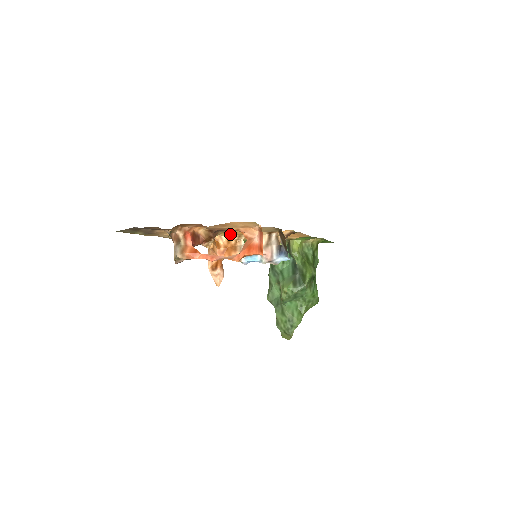
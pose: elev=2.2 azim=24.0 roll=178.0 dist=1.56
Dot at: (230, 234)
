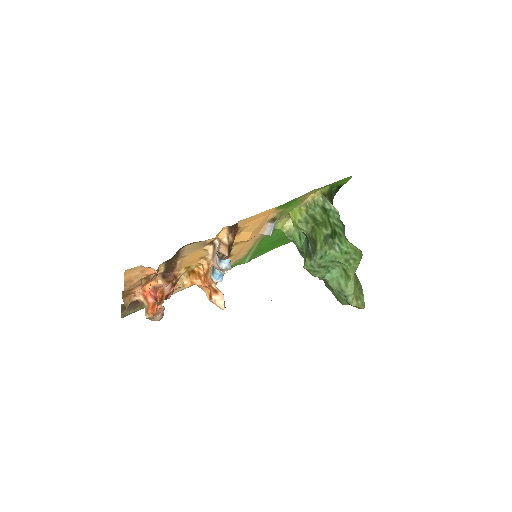
Dot at: (196, 263)
